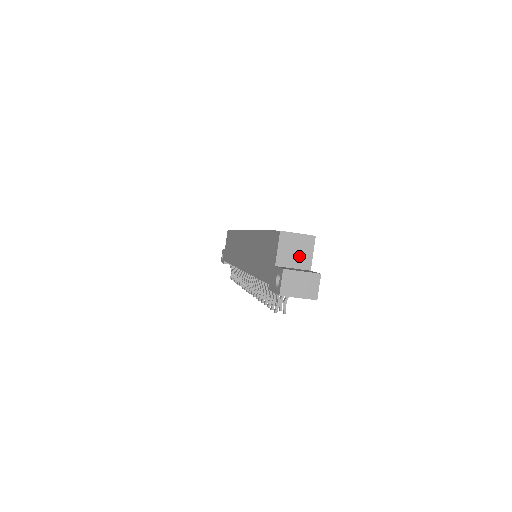
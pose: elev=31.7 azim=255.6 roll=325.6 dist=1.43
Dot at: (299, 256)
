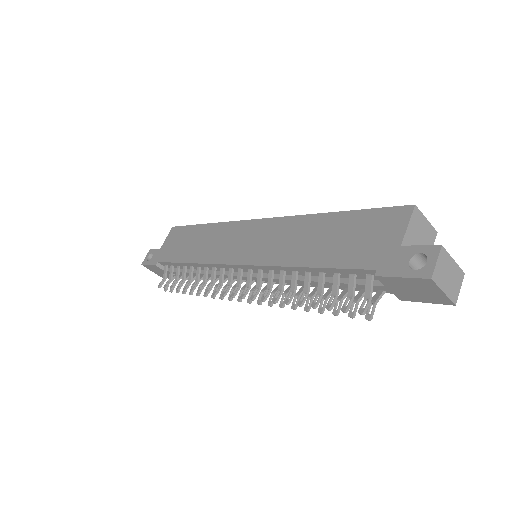
Dot at: occluded
